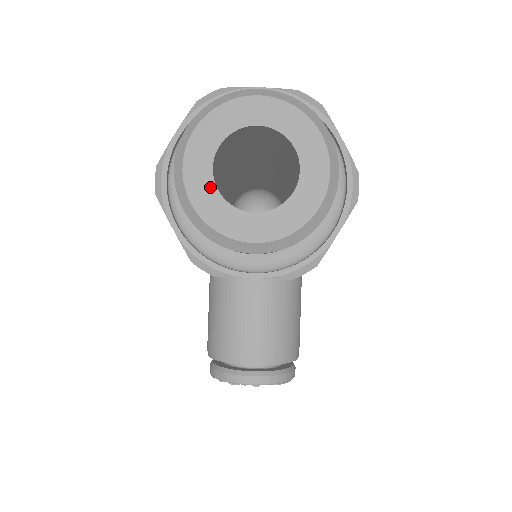
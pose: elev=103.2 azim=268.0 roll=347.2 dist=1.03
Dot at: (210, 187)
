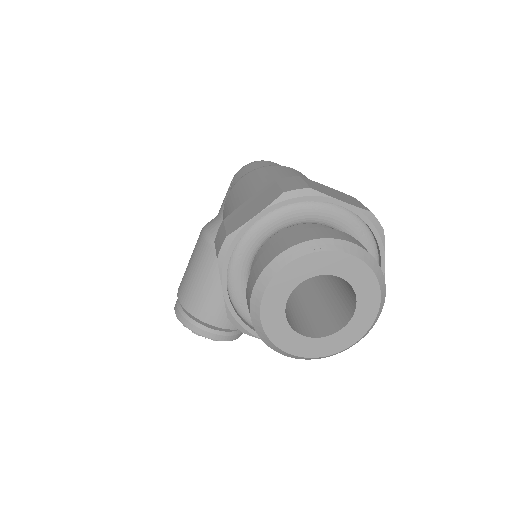
Dot at: (280, 311)
